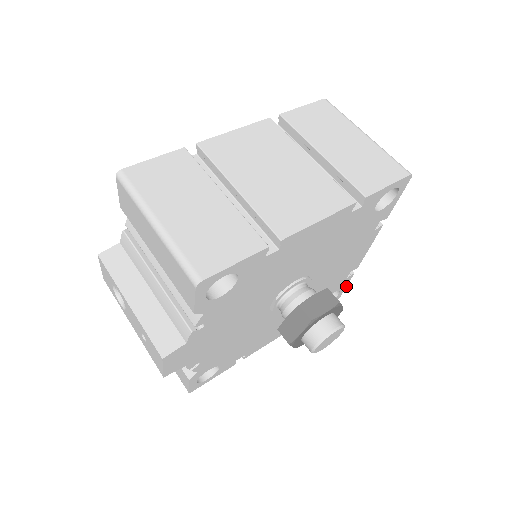
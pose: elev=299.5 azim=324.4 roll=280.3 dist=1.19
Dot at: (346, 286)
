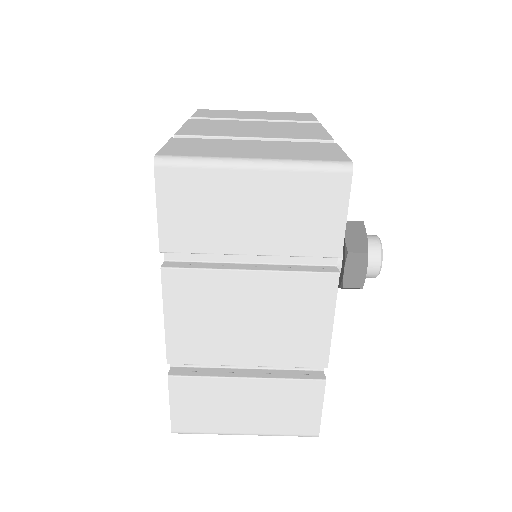
Dot at: (314, 117)
